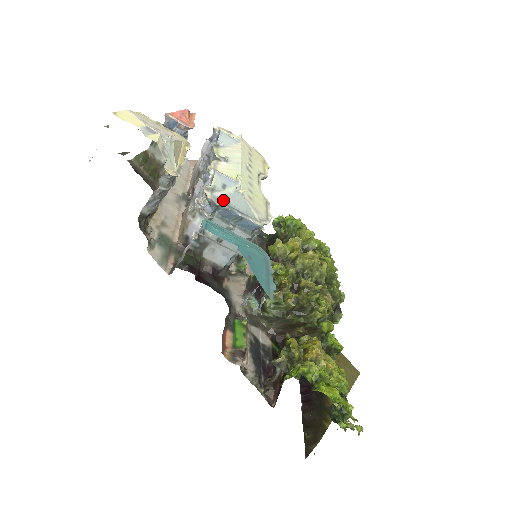
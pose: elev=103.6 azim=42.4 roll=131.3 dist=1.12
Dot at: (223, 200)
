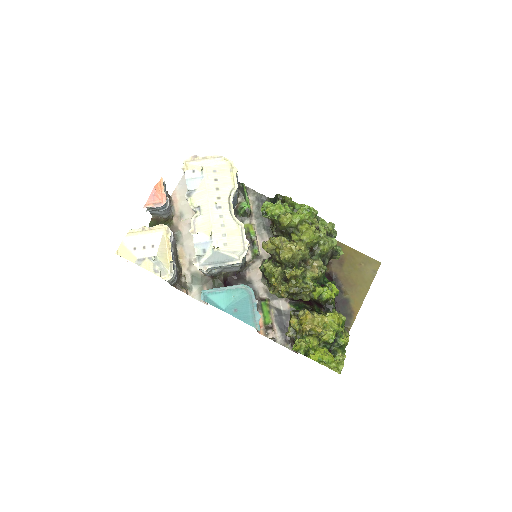
Dot at: (208, 263)
